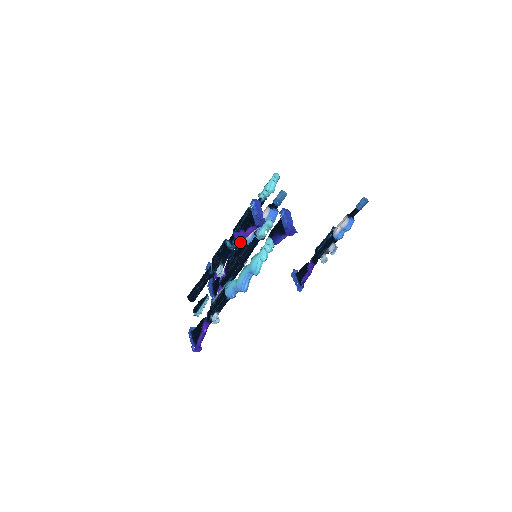
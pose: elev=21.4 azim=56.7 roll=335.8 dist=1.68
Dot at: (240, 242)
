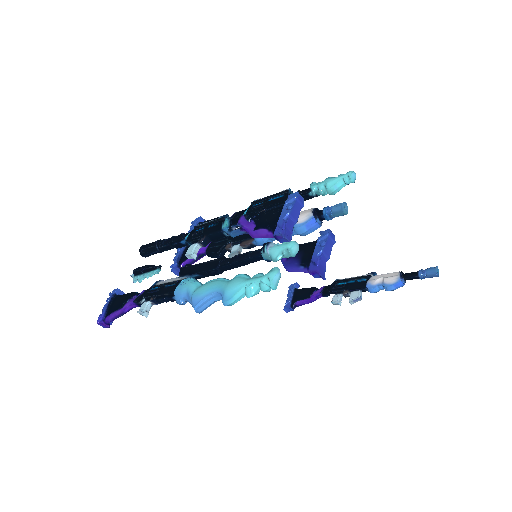
Dot at: occluded
